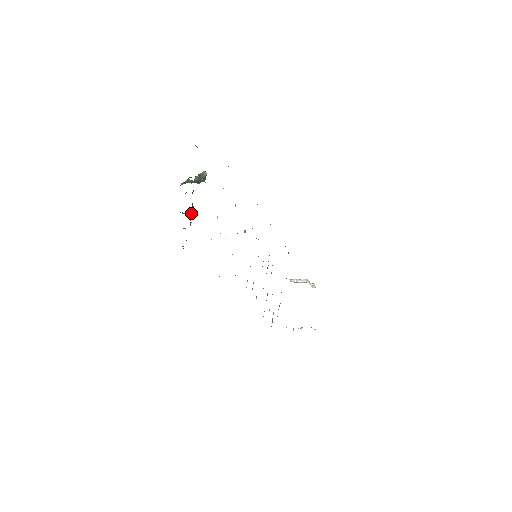
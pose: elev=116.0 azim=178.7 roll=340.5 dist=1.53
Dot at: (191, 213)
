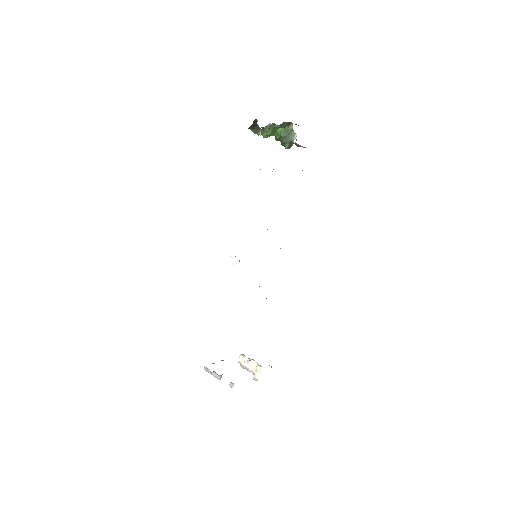
Dot at: (270, 133)
